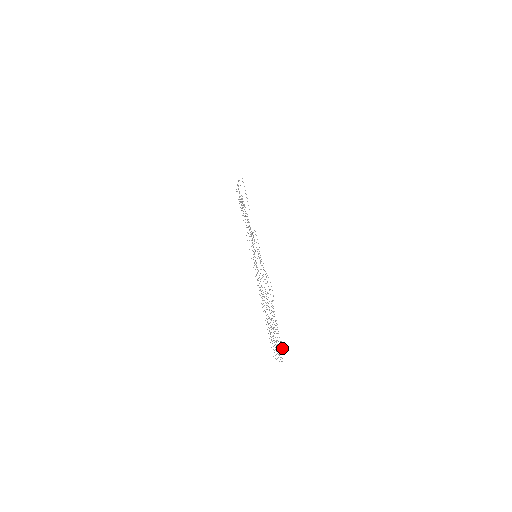
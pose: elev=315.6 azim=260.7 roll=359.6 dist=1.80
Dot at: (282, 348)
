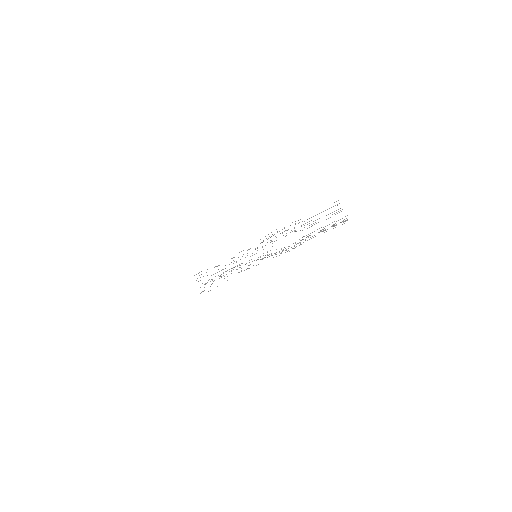
Dot at: occluded
